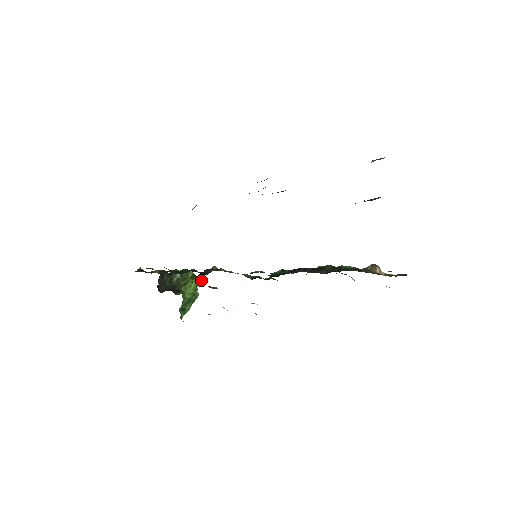
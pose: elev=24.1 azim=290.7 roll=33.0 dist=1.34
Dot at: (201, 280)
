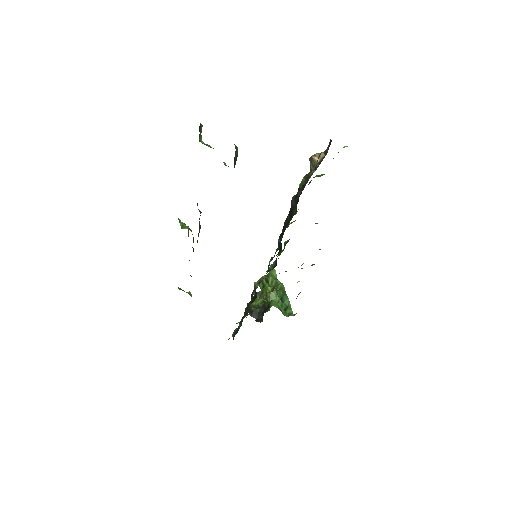
Dot at: (262, 296)
